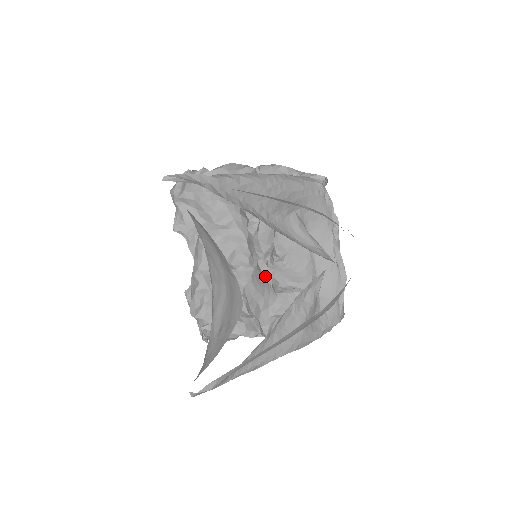
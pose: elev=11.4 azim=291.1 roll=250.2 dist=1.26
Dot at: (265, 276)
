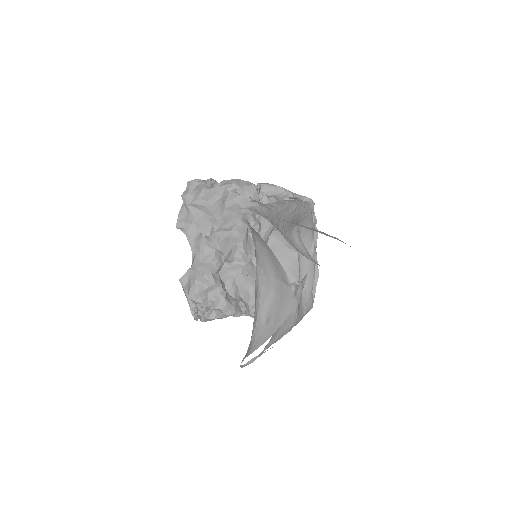
Dot at: occluded
